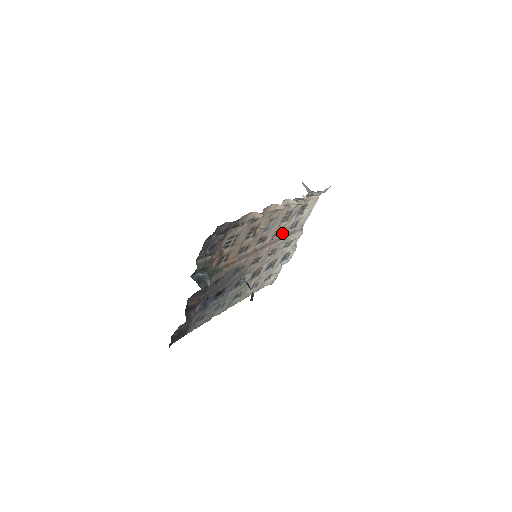
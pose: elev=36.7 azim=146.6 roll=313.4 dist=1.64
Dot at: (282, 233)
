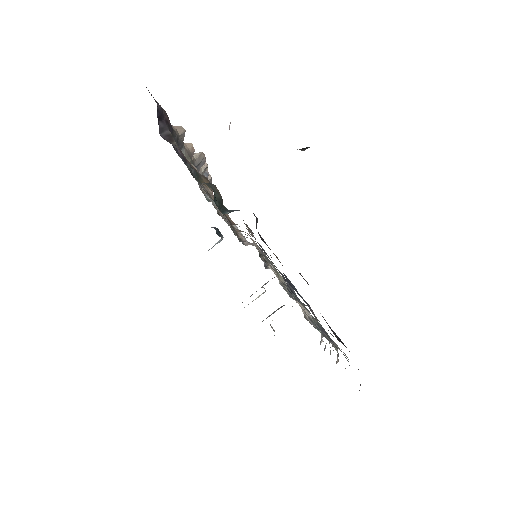
Dot at: (242, 240)
